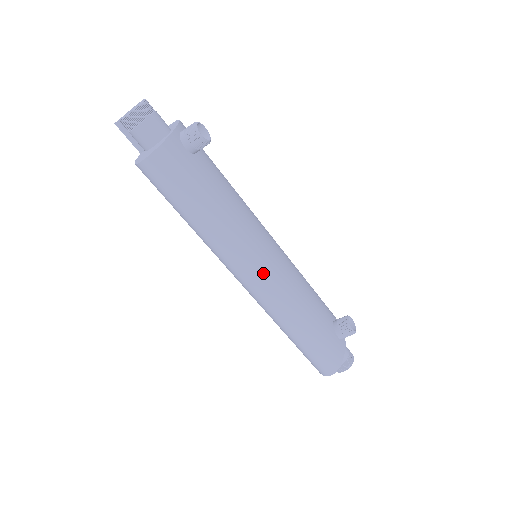
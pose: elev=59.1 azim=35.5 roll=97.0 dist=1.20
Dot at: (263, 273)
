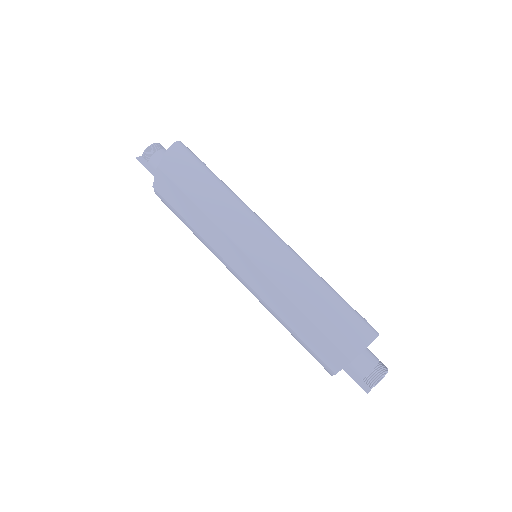
Dot at: occluded
